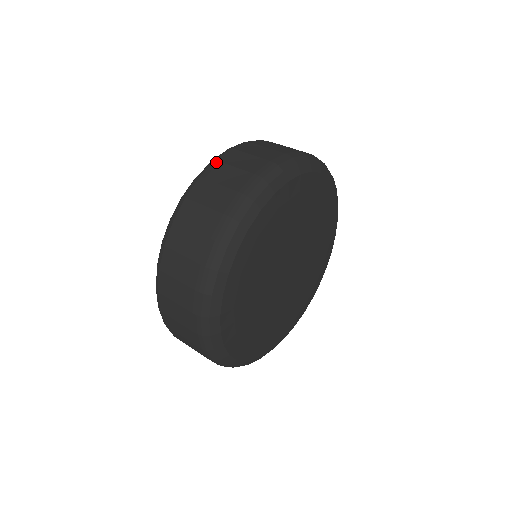
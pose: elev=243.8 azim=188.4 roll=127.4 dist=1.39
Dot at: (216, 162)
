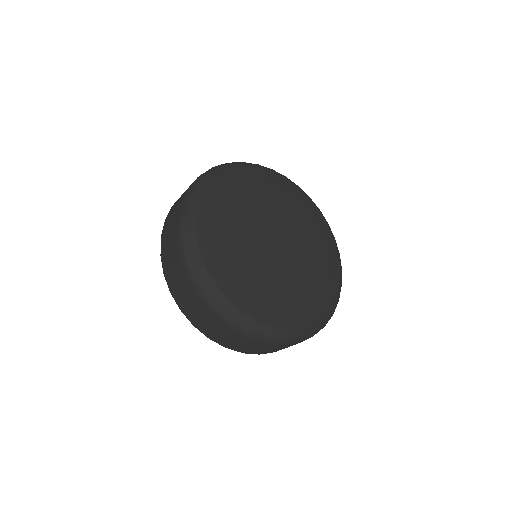
Dot at: occluded
